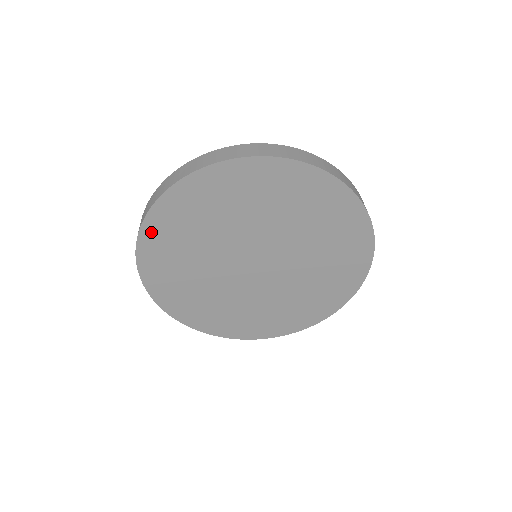
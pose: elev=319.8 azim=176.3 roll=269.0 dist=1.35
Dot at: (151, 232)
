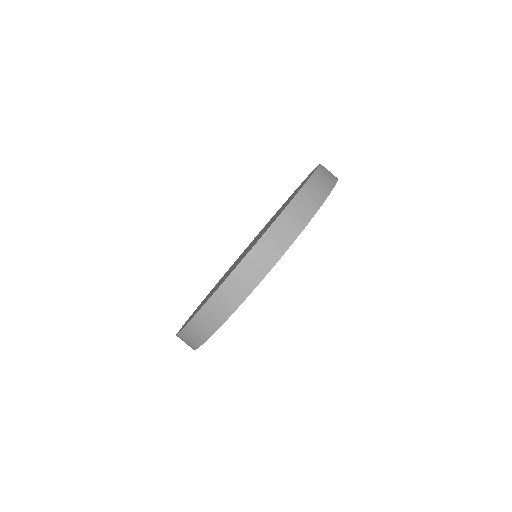
Dot at: occluded
